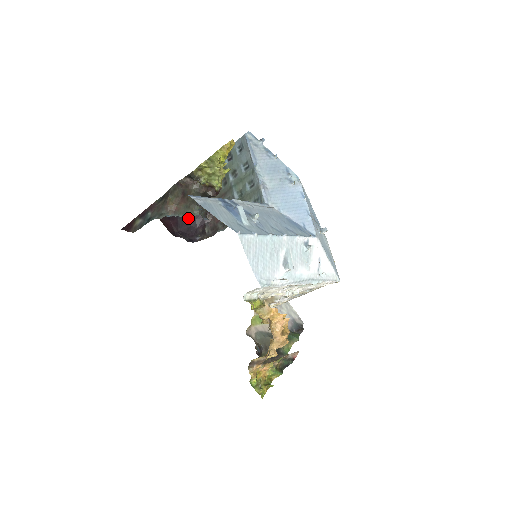
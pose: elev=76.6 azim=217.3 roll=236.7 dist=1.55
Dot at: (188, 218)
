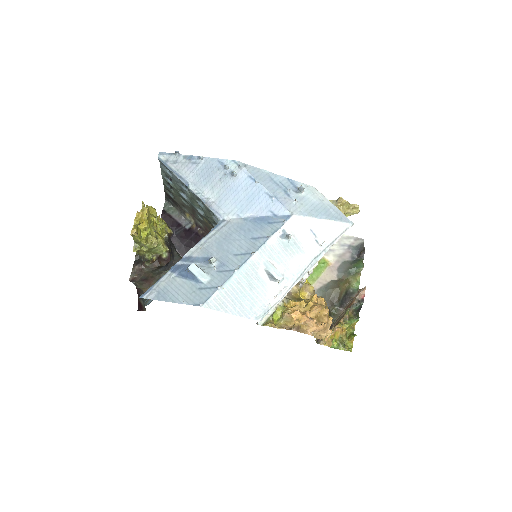
Dot at: (185, 244)
